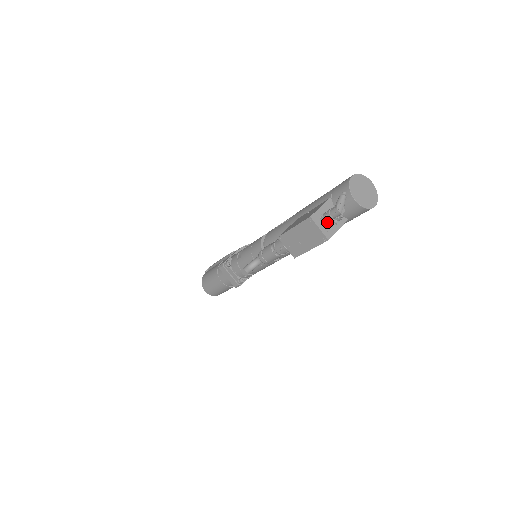
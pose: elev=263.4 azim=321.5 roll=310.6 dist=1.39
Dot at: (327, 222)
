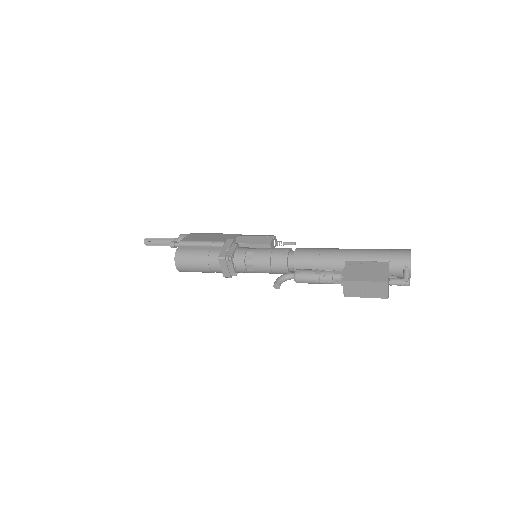
Dot at: (391, 285)
